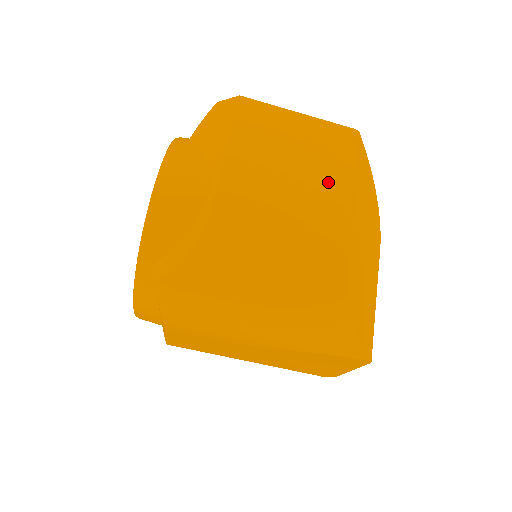
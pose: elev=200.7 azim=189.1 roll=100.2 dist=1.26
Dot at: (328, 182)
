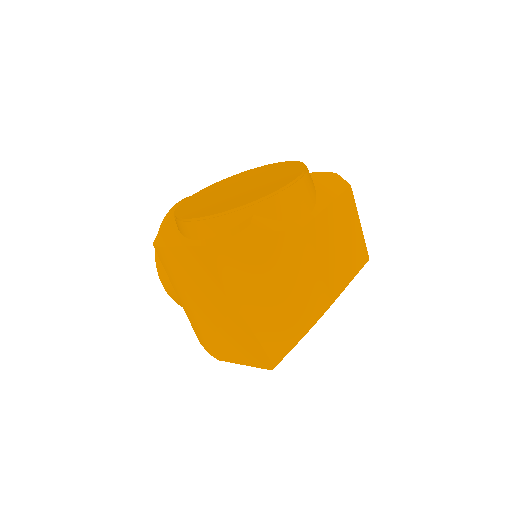
Dot at: (346, 268)
